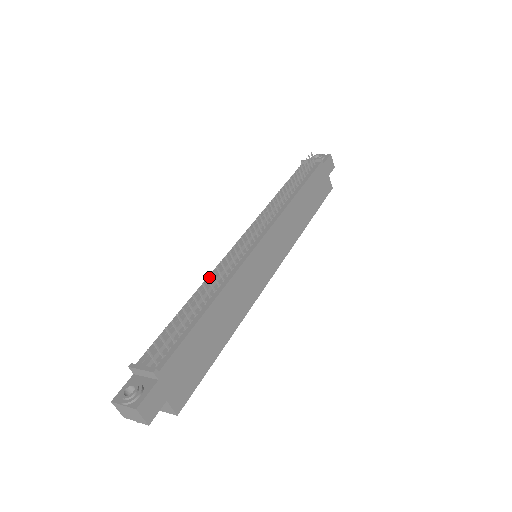
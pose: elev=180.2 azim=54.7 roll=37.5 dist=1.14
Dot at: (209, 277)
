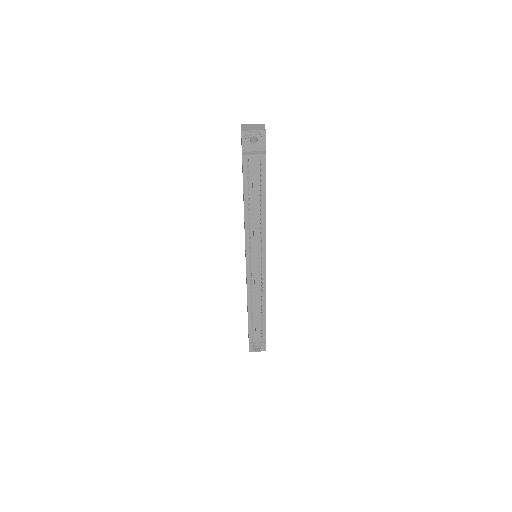
Dot at: (248, 295)
